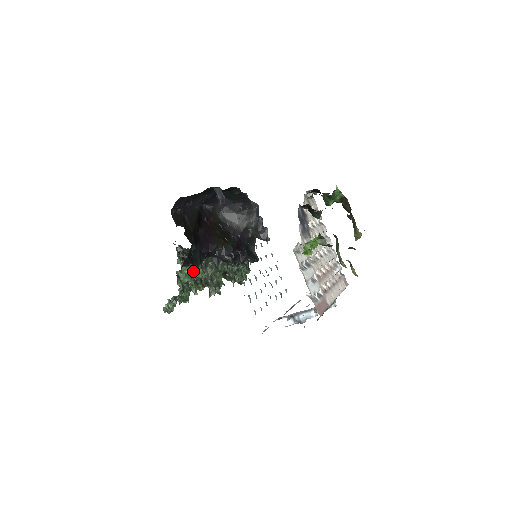
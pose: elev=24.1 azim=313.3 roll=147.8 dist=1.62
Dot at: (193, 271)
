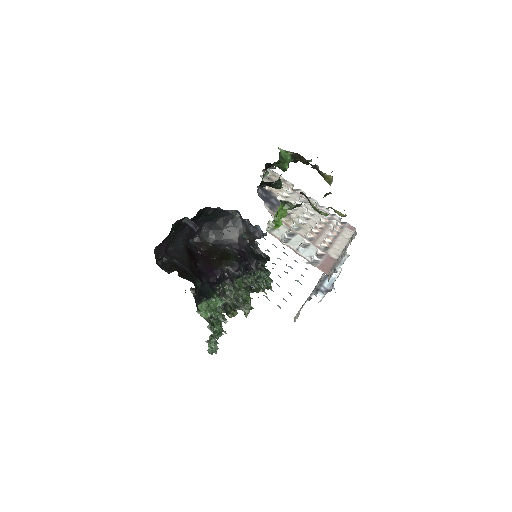
Dot at: (211, 303)
